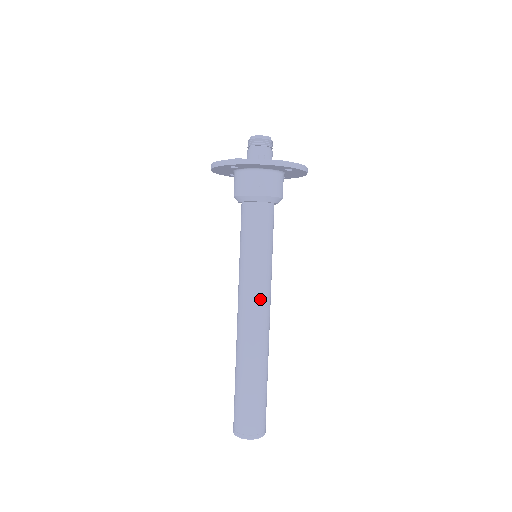
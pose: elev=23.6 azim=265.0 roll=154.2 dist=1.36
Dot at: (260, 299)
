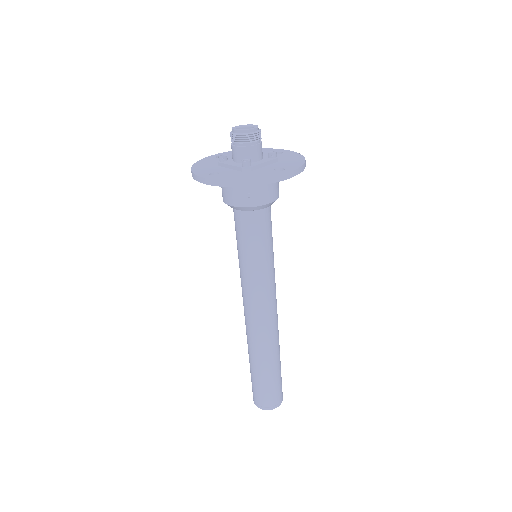
Dot at: (263, 302)
